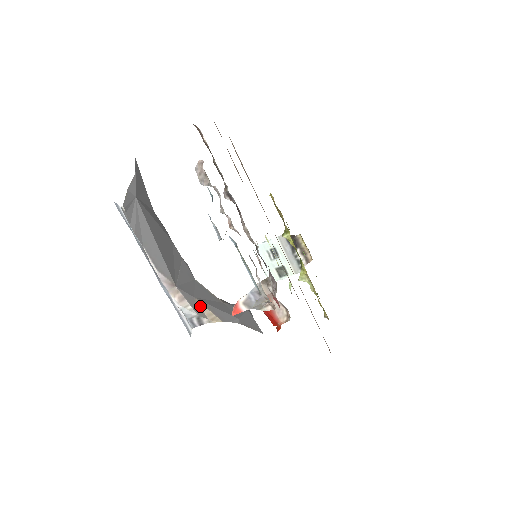
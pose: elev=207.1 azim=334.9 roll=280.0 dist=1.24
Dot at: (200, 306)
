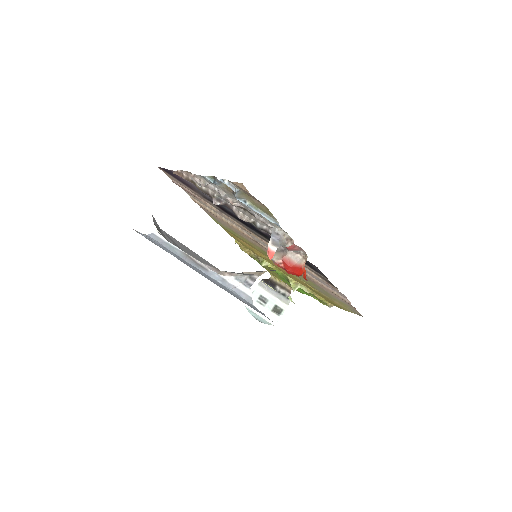
Dot at: (245, 273)
